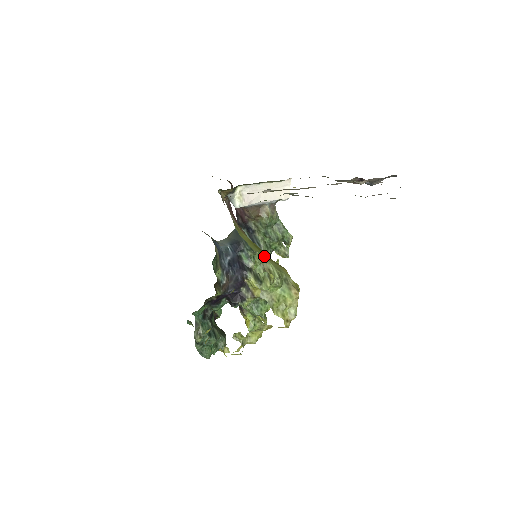
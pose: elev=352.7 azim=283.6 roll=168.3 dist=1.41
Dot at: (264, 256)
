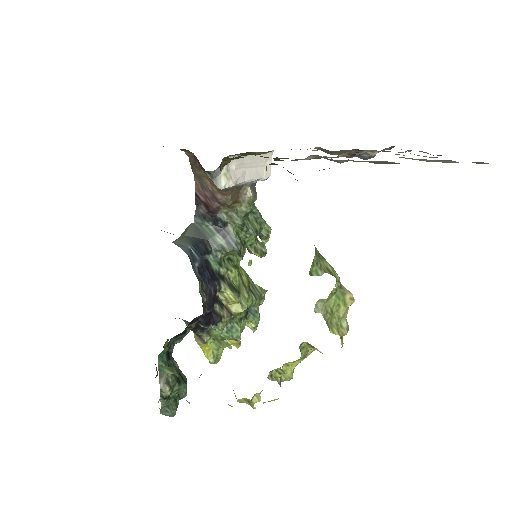
Dot at: (318, 251)
